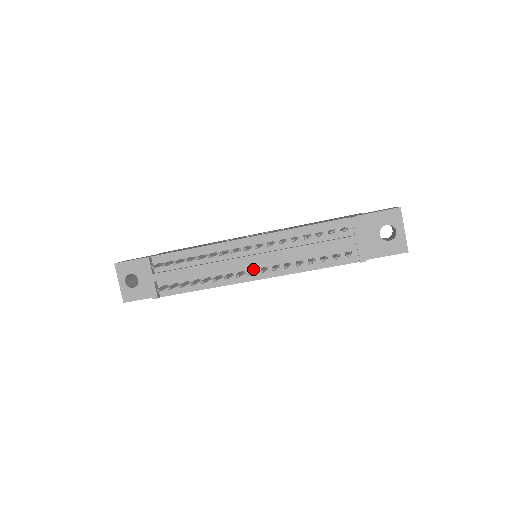
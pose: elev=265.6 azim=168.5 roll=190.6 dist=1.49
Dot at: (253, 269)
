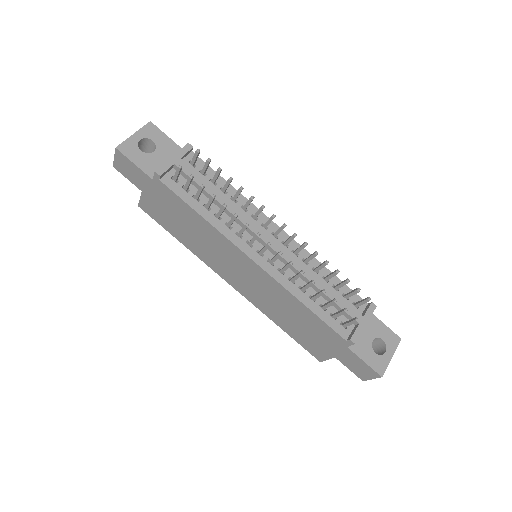
Dot at: (263, 251)
